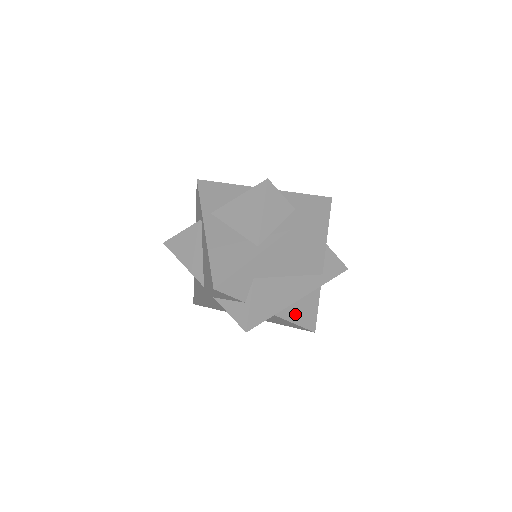
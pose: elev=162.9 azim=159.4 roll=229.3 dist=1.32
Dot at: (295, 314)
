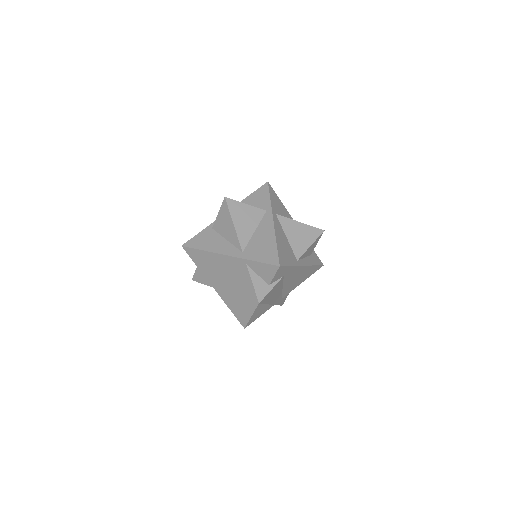
Dot at: (258, 310)
